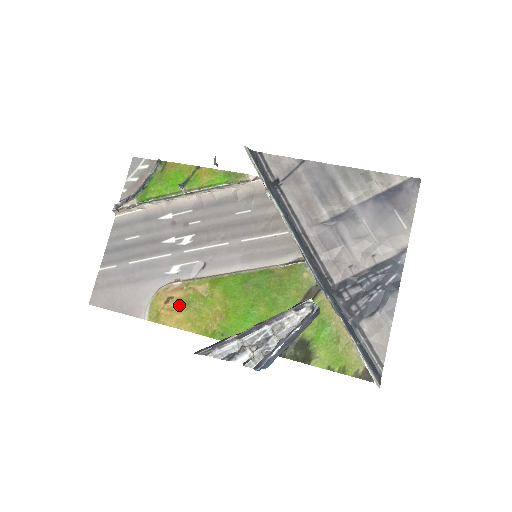
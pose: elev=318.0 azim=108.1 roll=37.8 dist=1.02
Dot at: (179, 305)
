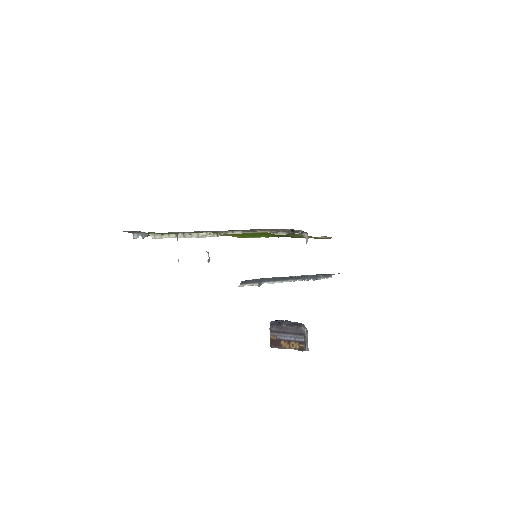
Dot at: occluded
